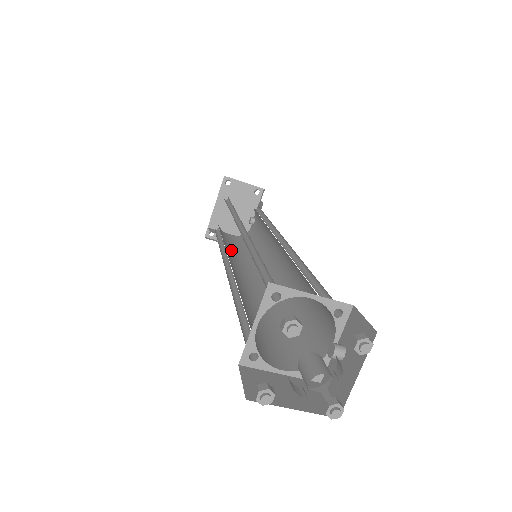
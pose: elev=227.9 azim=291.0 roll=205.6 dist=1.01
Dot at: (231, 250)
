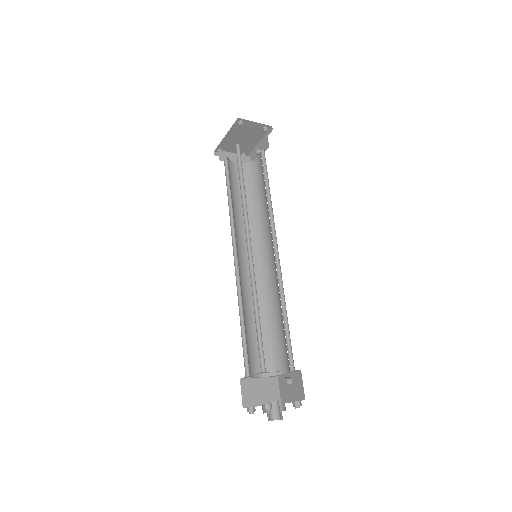
Dot at: (237, 206)
